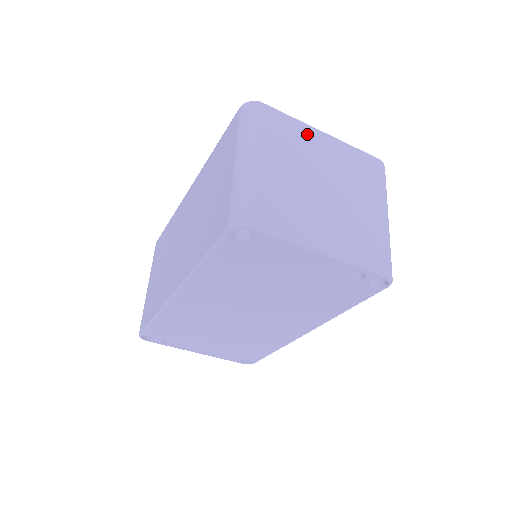
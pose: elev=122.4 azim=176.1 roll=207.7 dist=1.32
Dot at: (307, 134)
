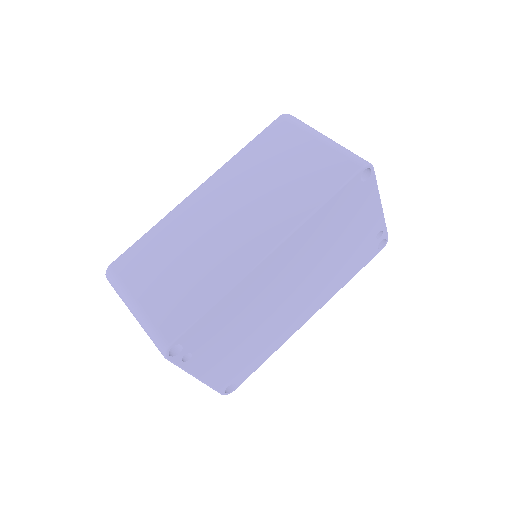
Dot at: occluded
